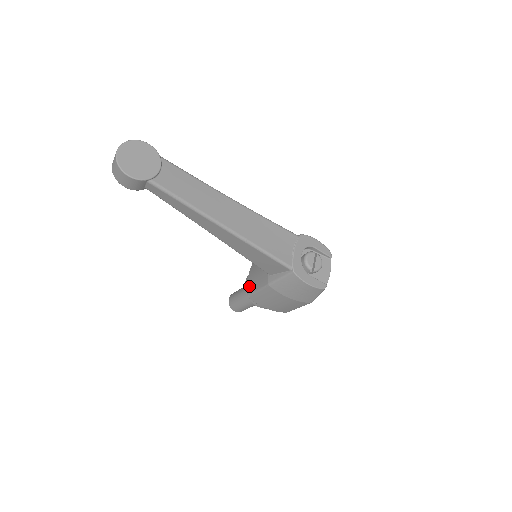
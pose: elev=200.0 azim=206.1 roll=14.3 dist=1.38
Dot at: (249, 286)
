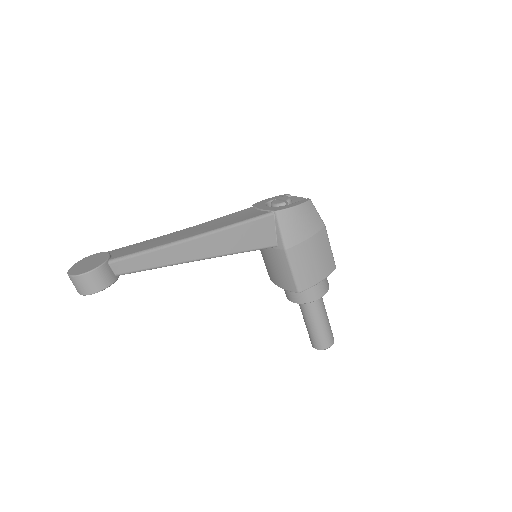
Dot at: (289, 286)
